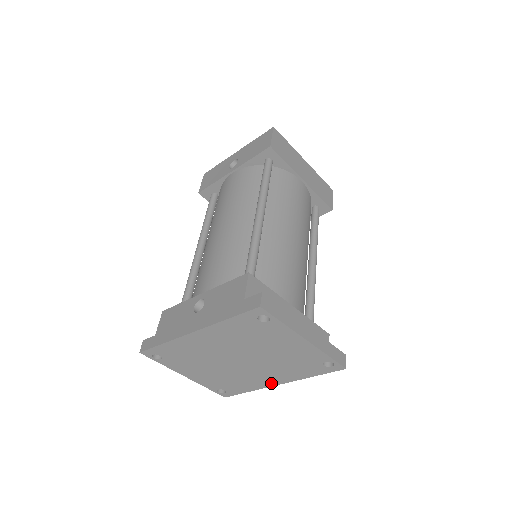
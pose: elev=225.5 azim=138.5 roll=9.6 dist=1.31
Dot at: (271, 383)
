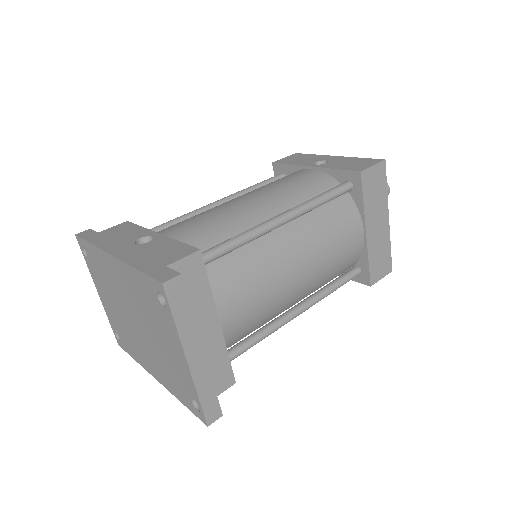
Dot at: (151, 371)
